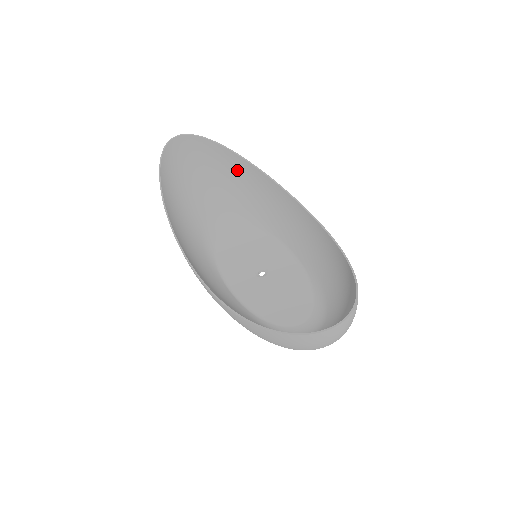
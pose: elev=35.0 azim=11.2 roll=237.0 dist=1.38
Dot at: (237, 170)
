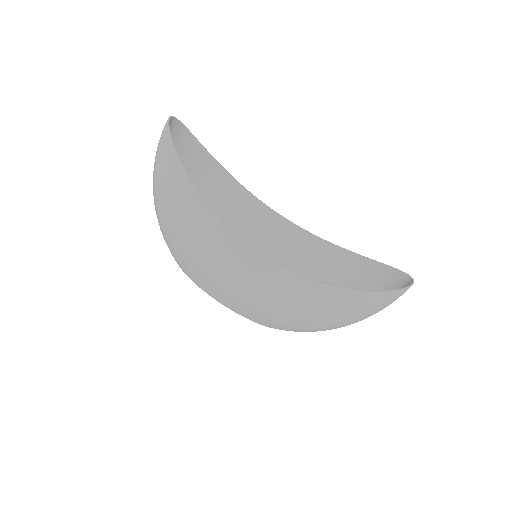
Dot at: (203, 175)
